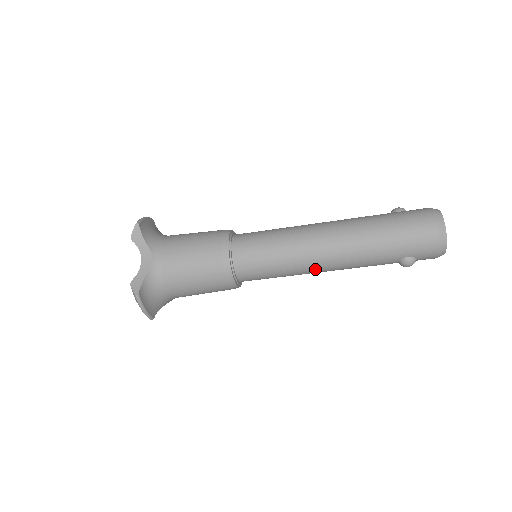
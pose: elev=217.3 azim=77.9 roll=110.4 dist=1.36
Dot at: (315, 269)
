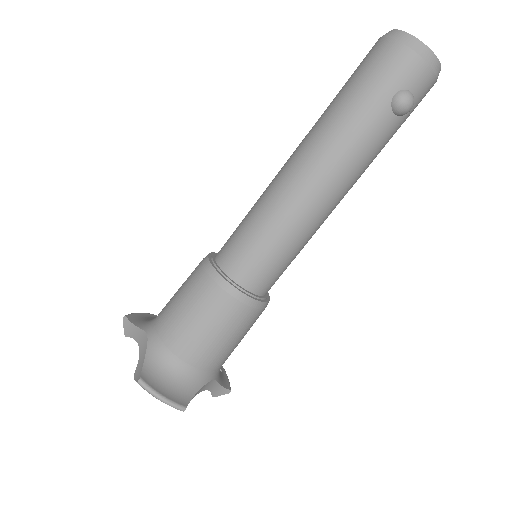
Dot at: (312, 204)
